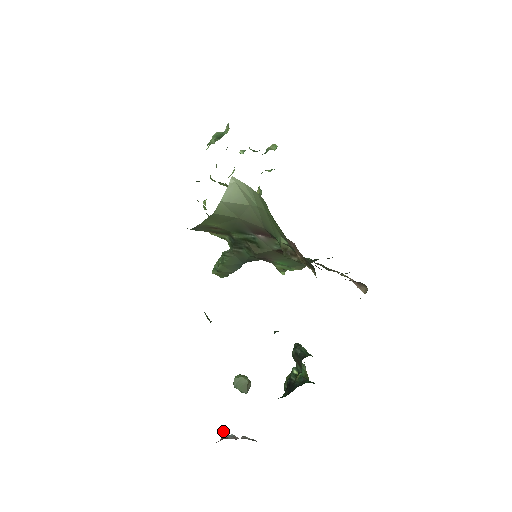
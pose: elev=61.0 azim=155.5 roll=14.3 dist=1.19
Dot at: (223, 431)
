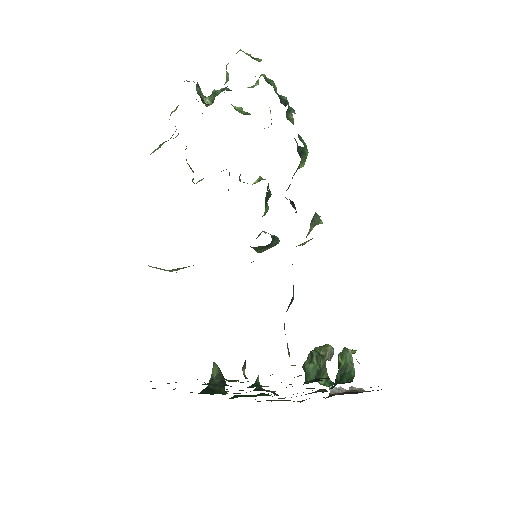
Dot at: occluded
